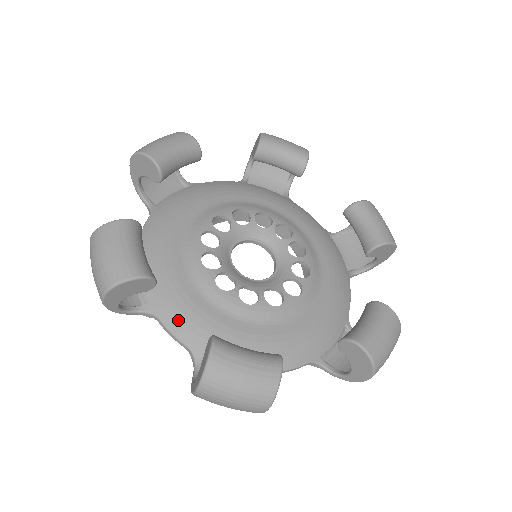
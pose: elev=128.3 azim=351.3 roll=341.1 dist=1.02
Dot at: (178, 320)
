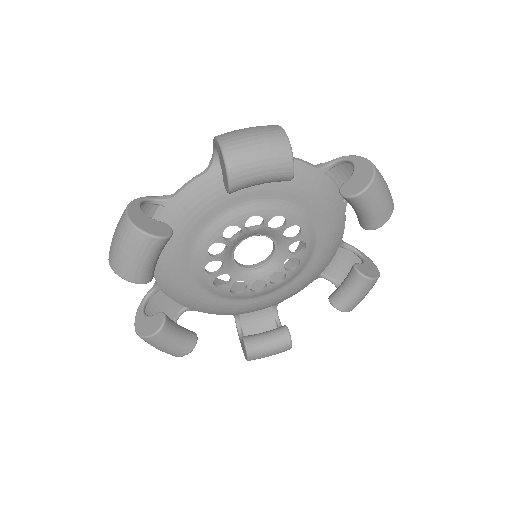
Dot at: (161, 269)
